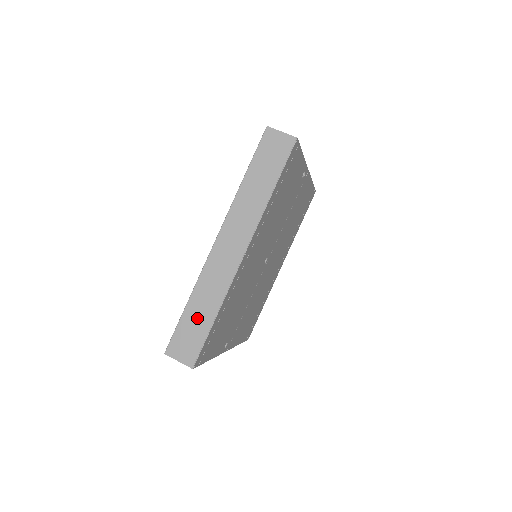
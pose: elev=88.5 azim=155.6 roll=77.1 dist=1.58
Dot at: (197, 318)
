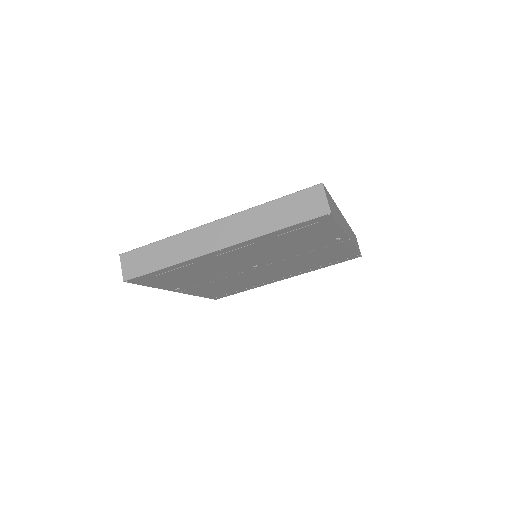
Dot at: (156, 255)
